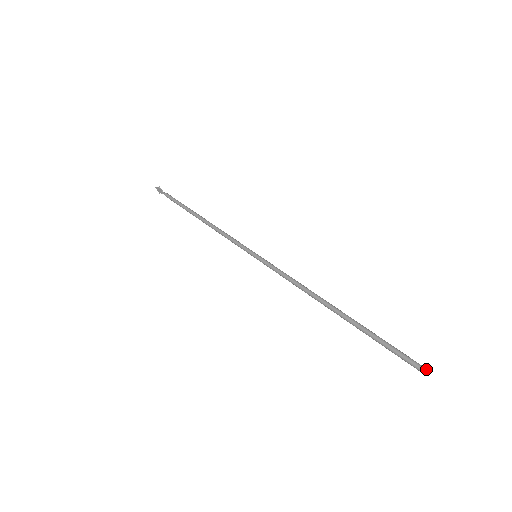
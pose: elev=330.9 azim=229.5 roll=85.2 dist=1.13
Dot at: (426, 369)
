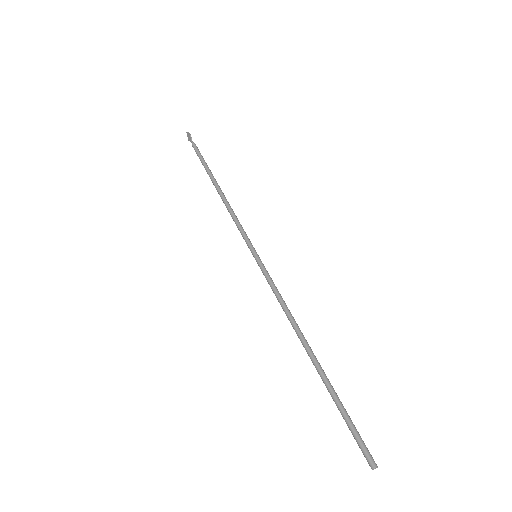
Dot at: (375, 464)
